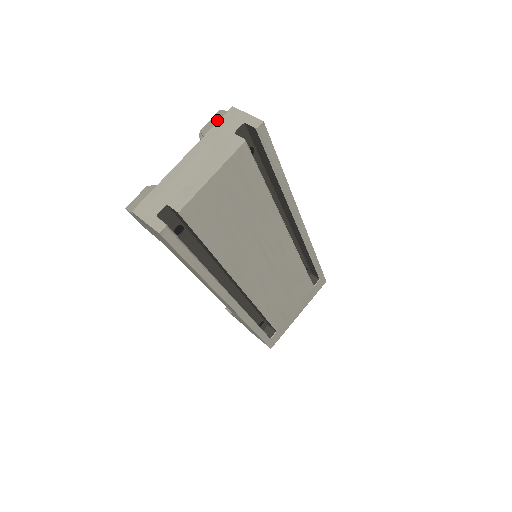
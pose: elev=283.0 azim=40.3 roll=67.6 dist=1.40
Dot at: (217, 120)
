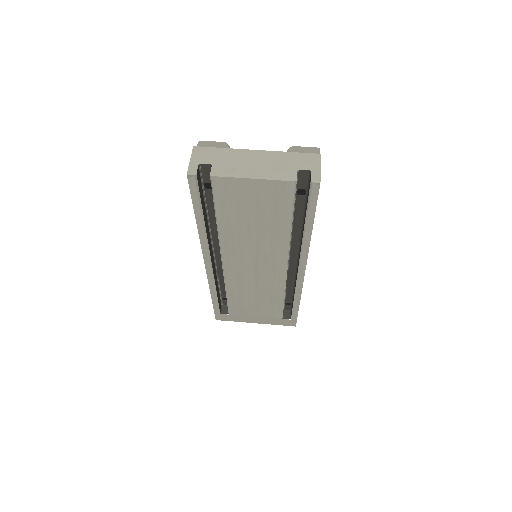
Dot at: (307, 151)
